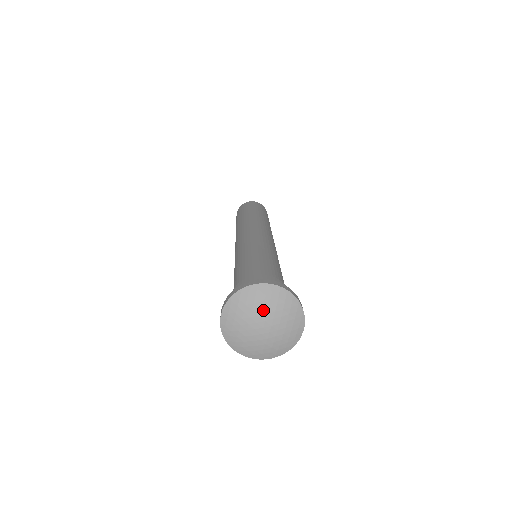
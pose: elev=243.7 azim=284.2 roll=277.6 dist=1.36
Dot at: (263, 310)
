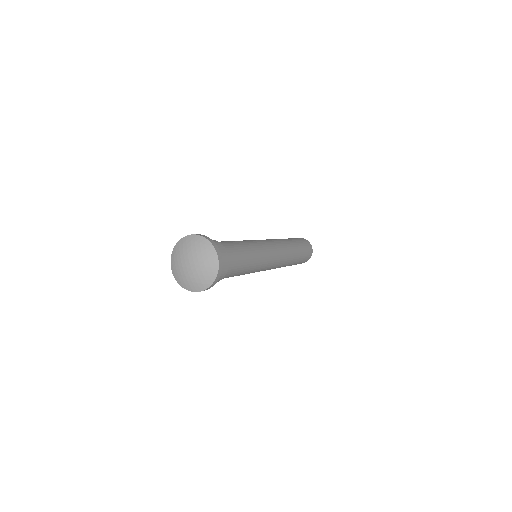
Dot at: (185, 253)
